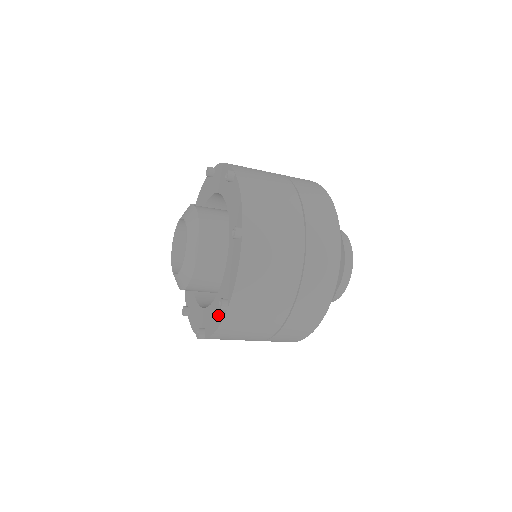
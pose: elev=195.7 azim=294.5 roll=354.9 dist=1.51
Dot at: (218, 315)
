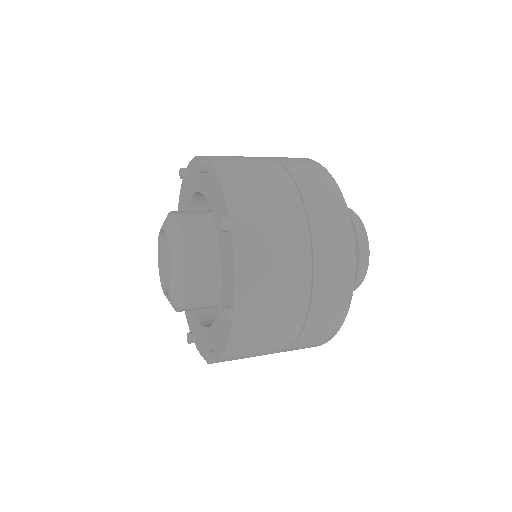
Dot at: (224, 329)
